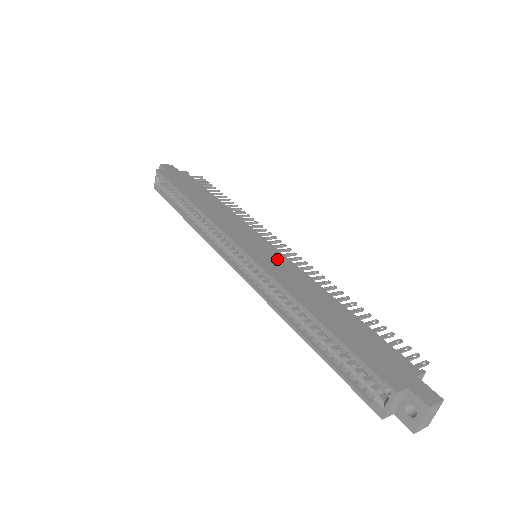
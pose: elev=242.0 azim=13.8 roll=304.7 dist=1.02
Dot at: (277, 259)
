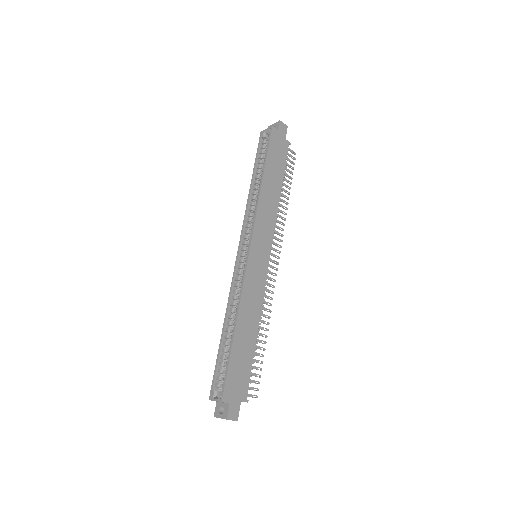
Dot at: (260, 274)
